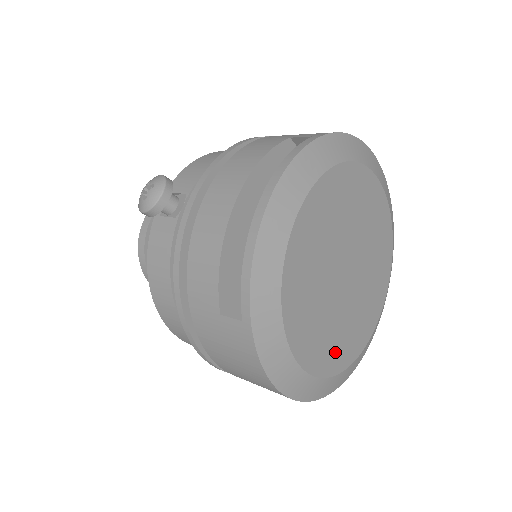
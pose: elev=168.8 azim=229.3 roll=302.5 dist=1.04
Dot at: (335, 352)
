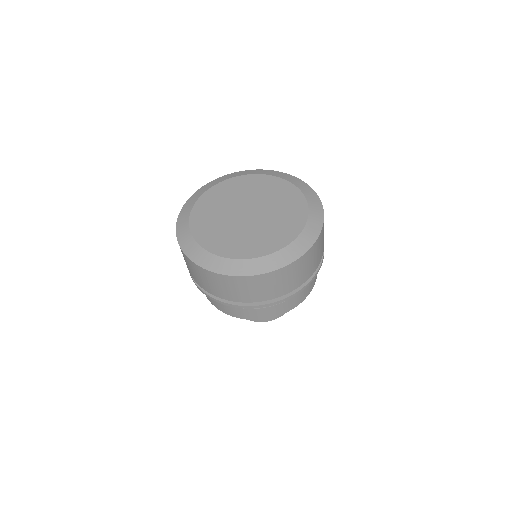
Dot at: (240, 248)
